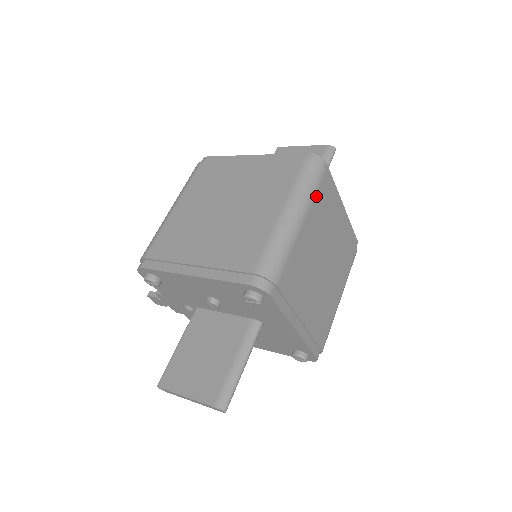
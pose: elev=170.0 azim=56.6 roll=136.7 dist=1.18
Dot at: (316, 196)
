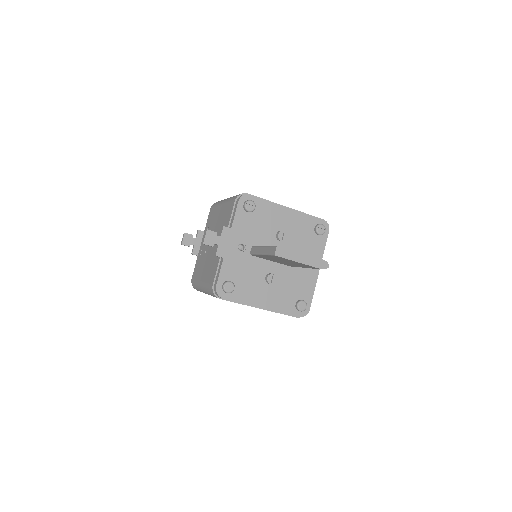
Dot at: occluded
